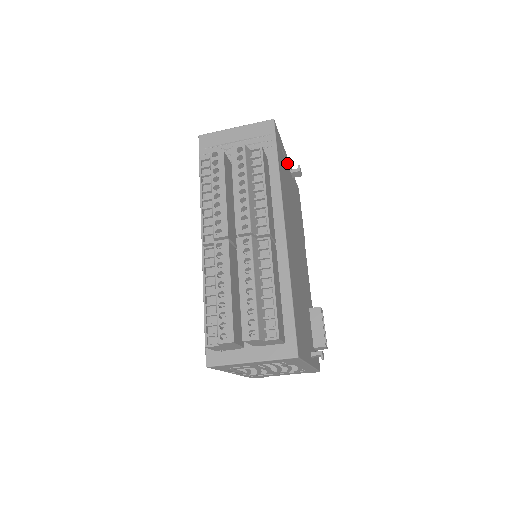
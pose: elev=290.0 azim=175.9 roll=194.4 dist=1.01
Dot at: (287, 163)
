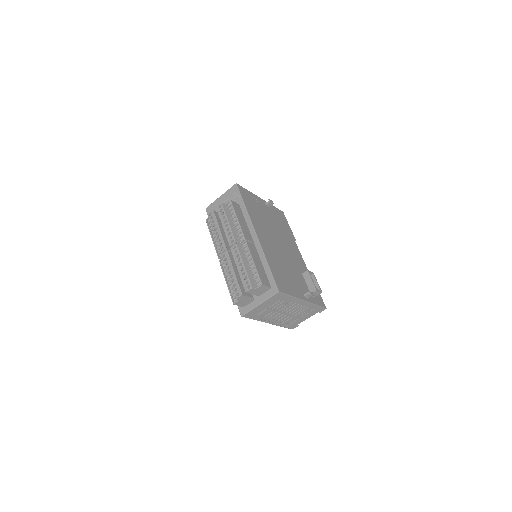
Dot at: (259, 201)
